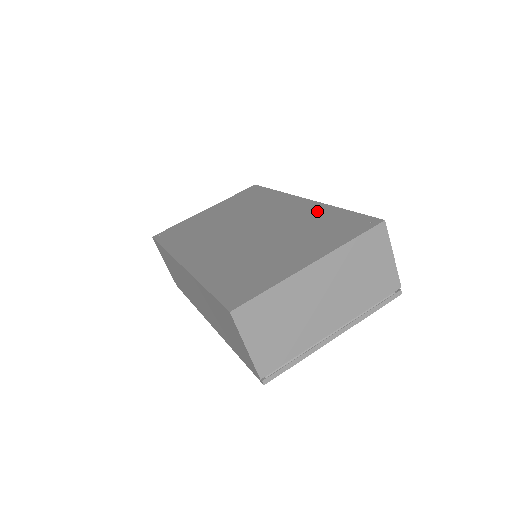
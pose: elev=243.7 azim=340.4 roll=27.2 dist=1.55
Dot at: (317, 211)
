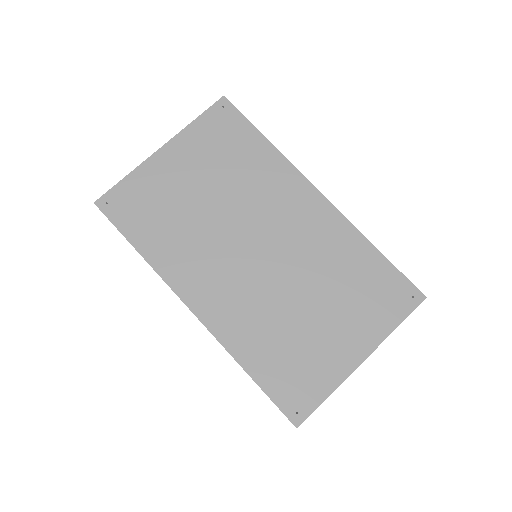
Dot at: (346, 240)
